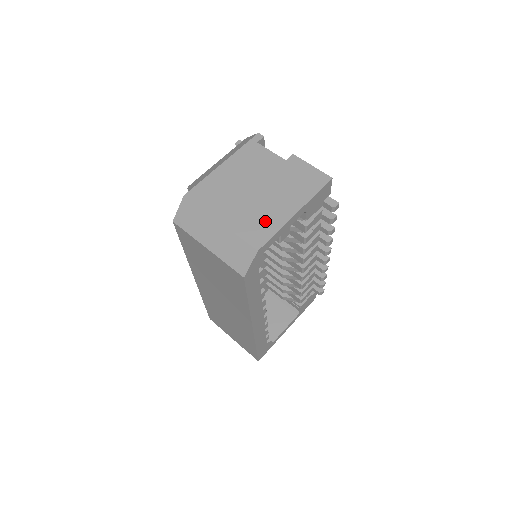
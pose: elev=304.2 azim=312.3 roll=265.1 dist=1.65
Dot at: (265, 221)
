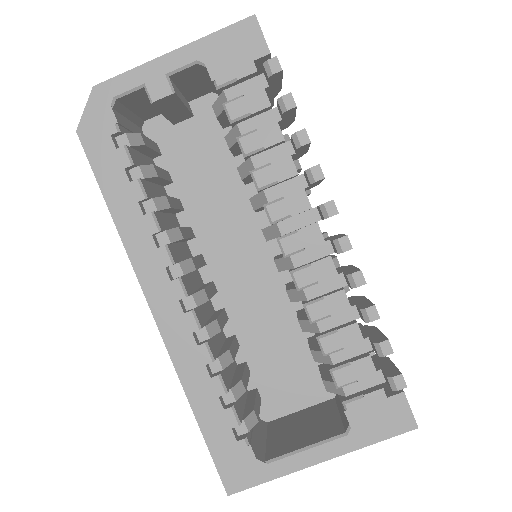
Dot at: occluded
